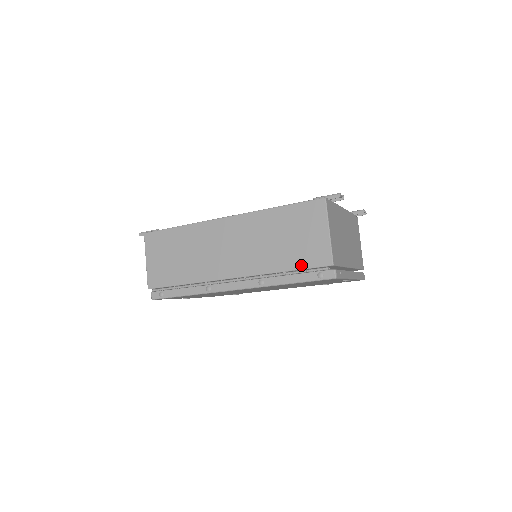
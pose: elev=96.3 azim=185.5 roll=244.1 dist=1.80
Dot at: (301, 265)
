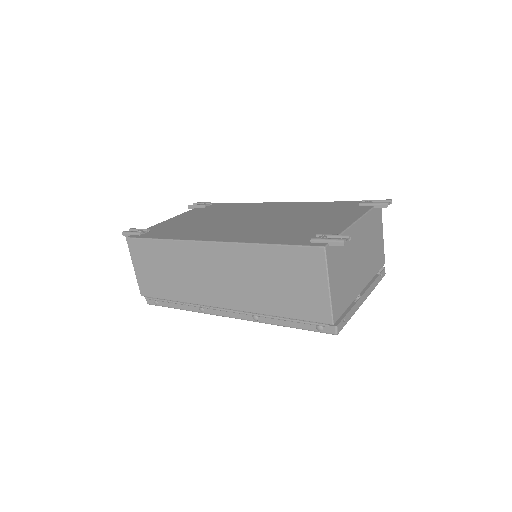
Dot at: (297, 315)
